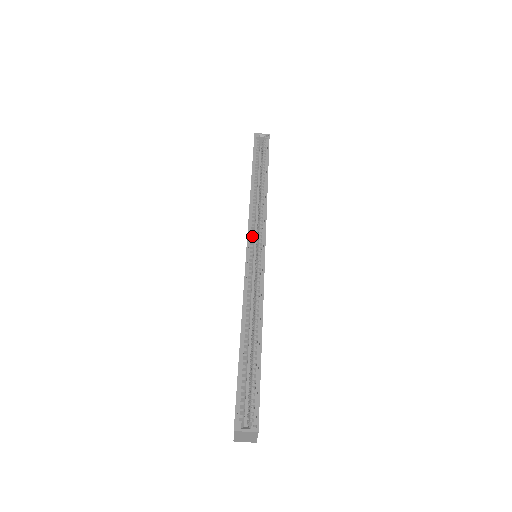
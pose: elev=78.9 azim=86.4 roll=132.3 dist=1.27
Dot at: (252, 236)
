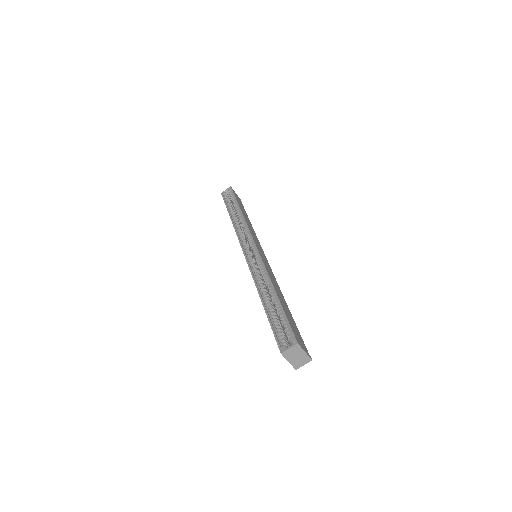
Dot at: (245, 246)
